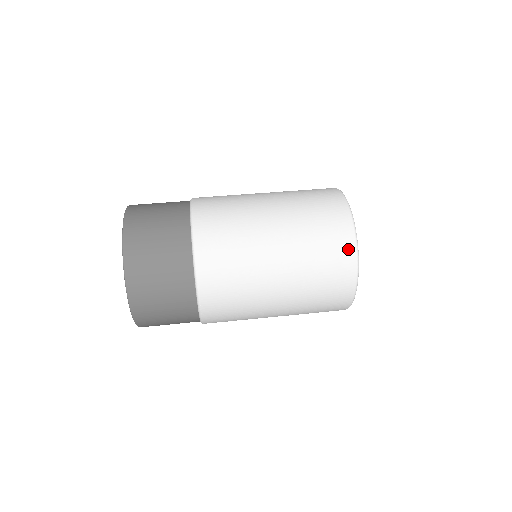
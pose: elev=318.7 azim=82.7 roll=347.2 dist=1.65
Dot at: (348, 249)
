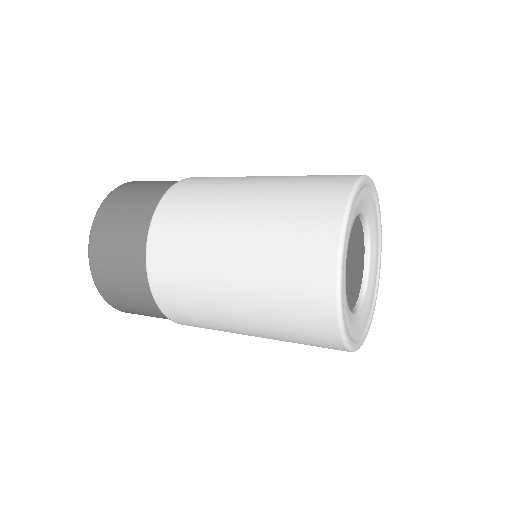
Dot at: (333, 207)
